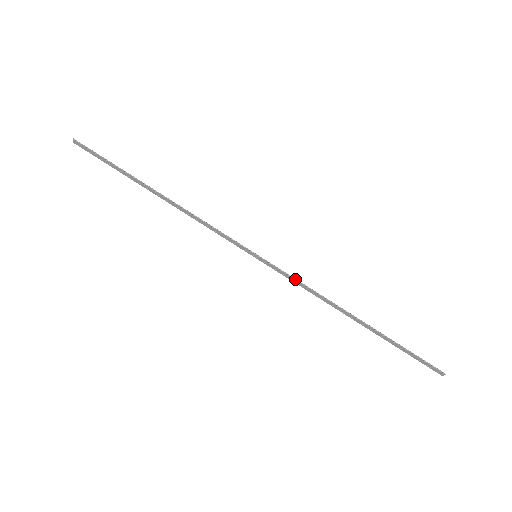
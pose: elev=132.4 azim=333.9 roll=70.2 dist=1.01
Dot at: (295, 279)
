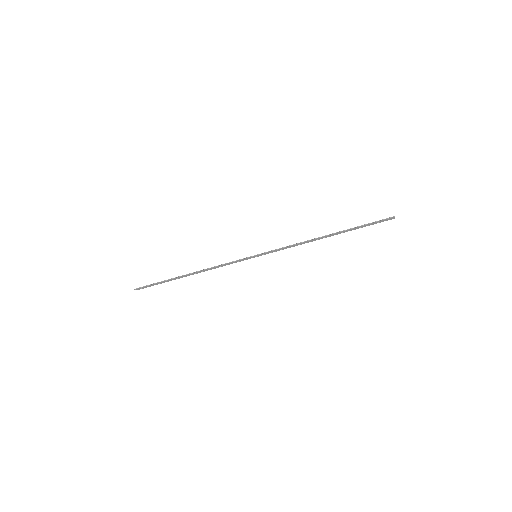
Dot at: (282, 248)
